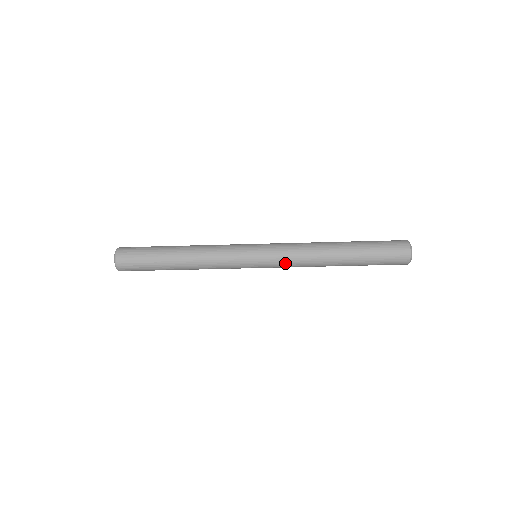
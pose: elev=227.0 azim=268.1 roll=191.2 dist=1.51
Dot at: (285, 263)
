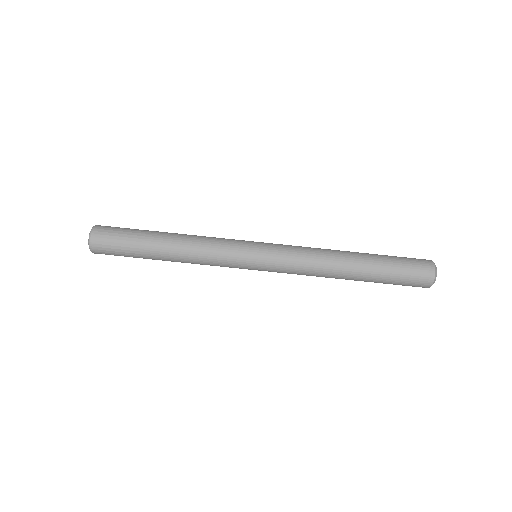
Dot at: (291, 249)
